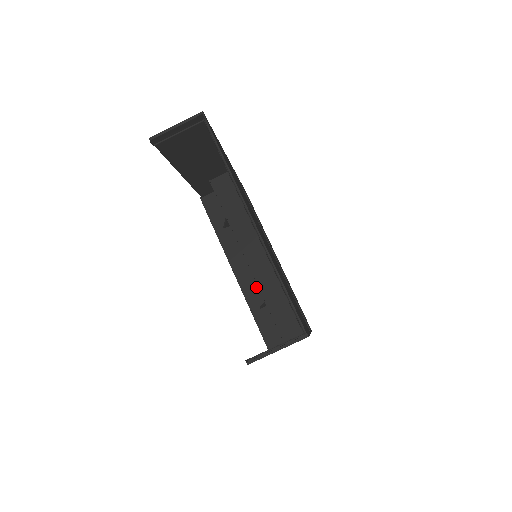
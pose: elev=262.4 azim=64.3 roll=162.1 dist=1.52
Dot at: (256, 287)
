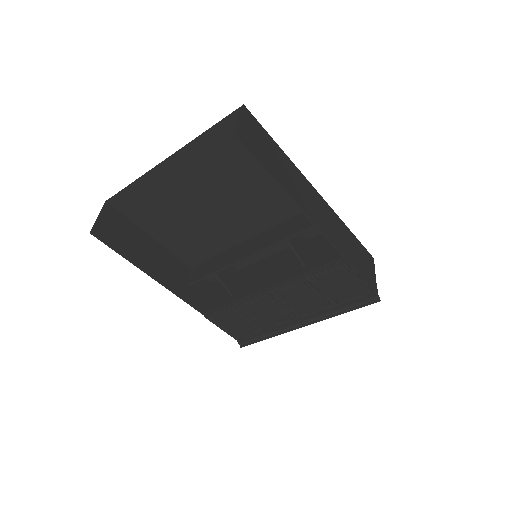
Dot at: (287, 270)
